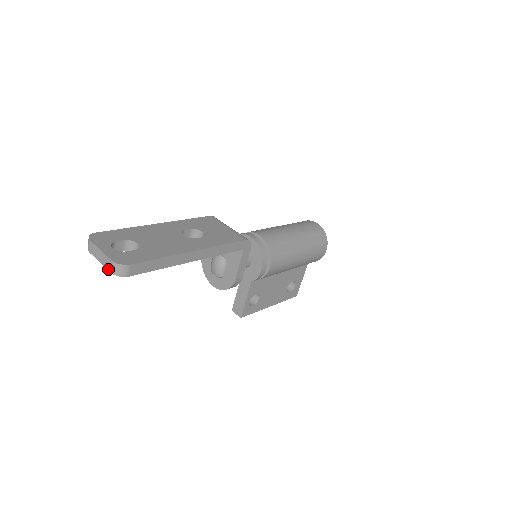
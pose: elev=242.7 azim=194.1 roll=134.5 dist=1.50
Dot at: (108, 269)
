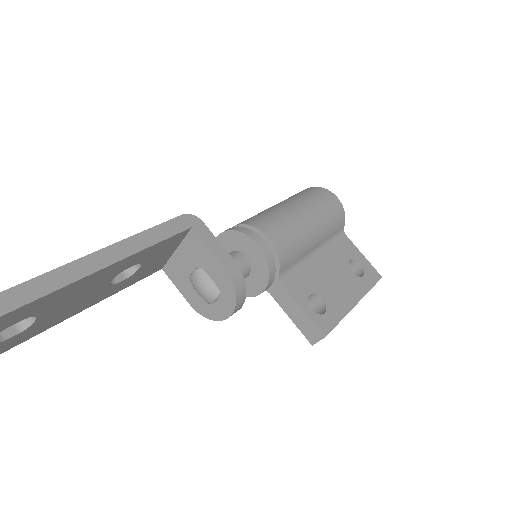
Dot at: out of frame
